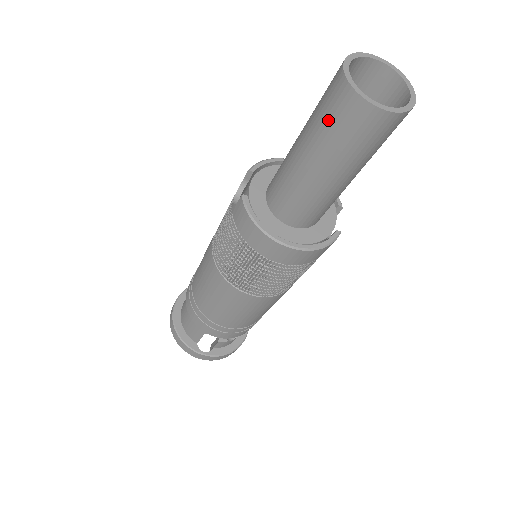
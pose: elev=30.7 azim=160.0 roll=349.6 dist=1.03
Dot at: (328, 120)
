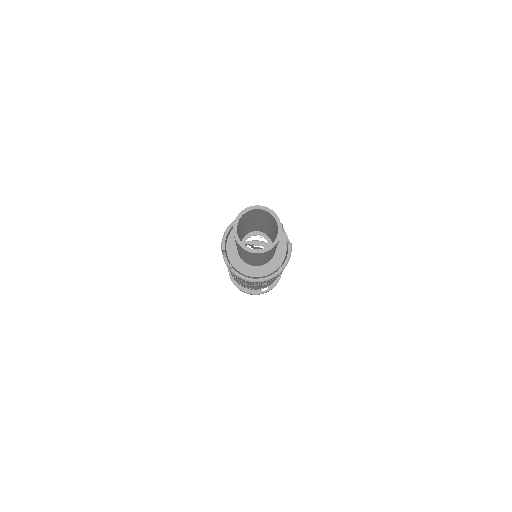
Dot at: (247, 254)
